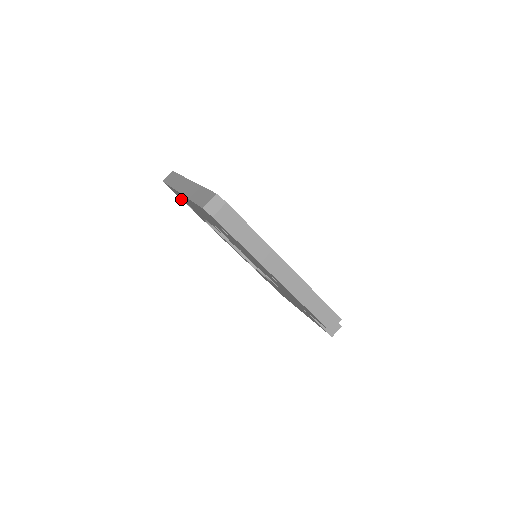
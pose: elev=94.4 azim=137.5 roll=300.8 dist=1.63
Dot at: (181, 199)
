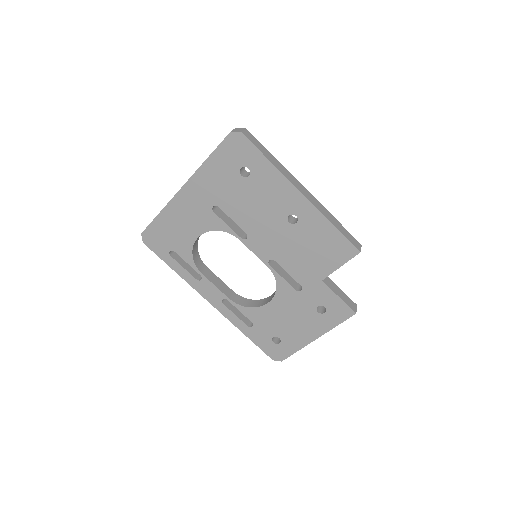
Dot at: (159, 254)
